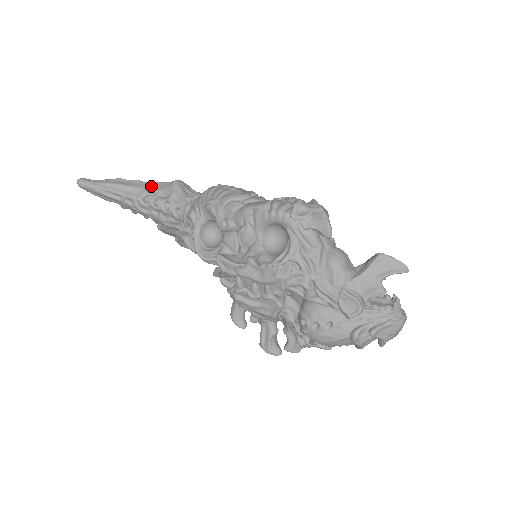
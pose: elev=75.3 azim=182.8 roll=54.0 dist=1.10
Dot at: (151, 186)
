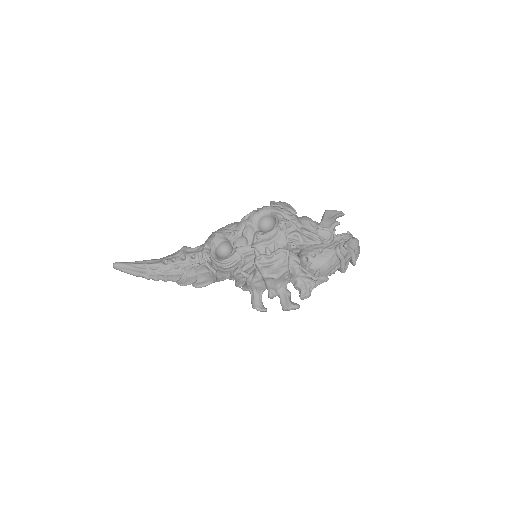
Dot at: (166, 257)
